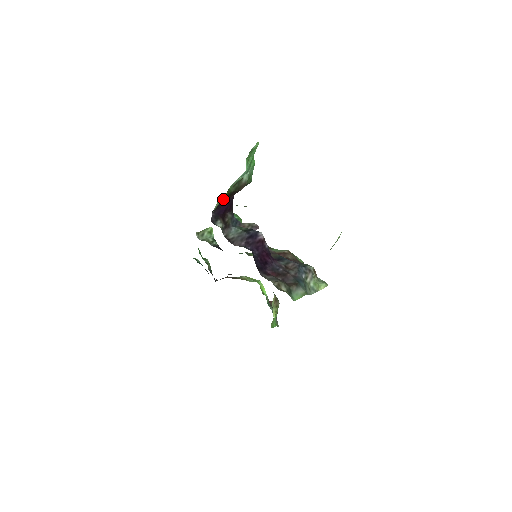
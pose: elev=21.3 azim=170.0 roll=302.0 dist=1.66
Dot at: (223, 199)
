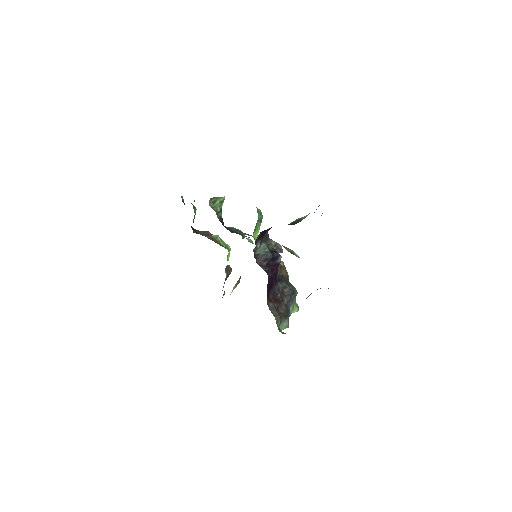
Dot at: occluded
